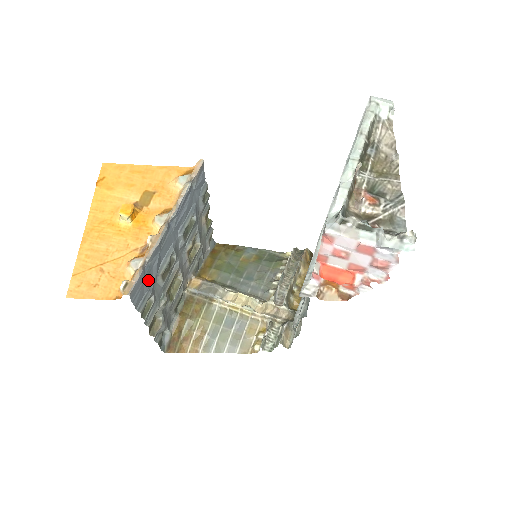
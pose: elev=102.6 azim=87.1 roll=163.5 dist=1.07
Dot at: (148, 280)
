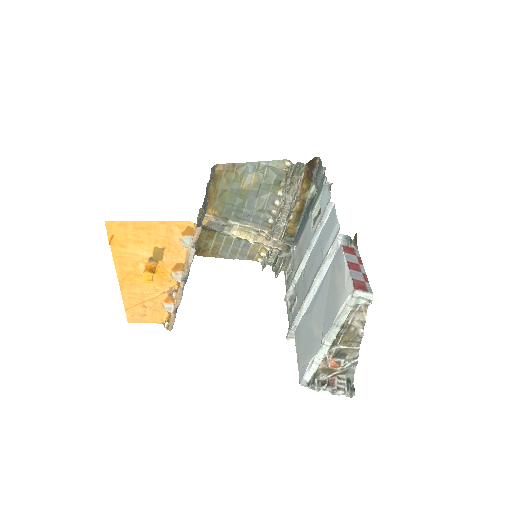
Dot at: occluded
